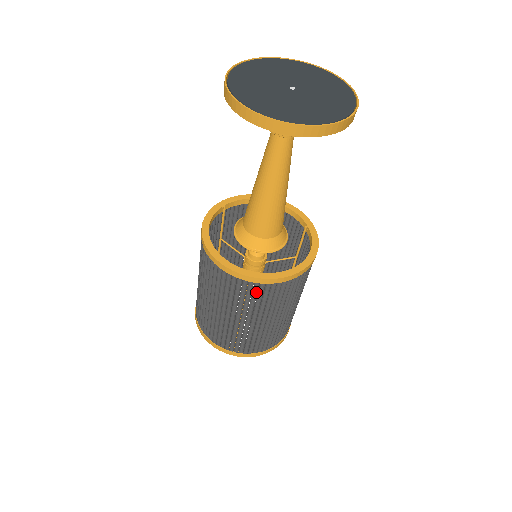
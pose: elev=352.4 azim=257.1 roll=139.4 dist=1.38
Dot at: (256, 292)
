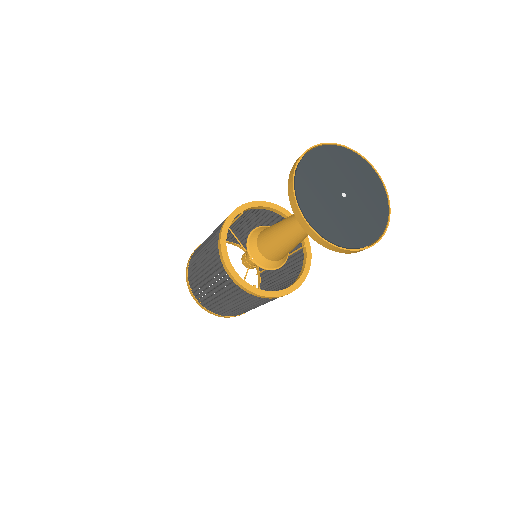
Dot at: (252, 298)
